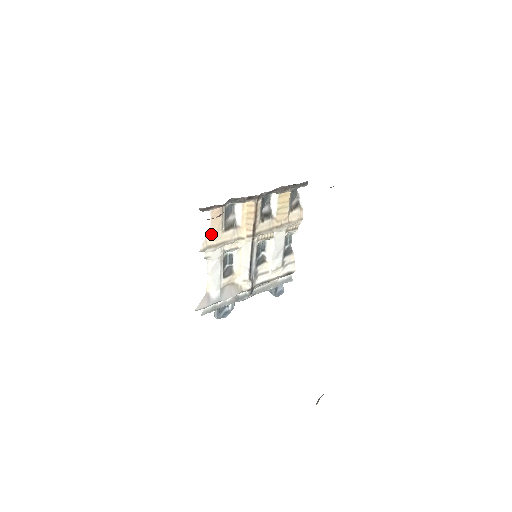
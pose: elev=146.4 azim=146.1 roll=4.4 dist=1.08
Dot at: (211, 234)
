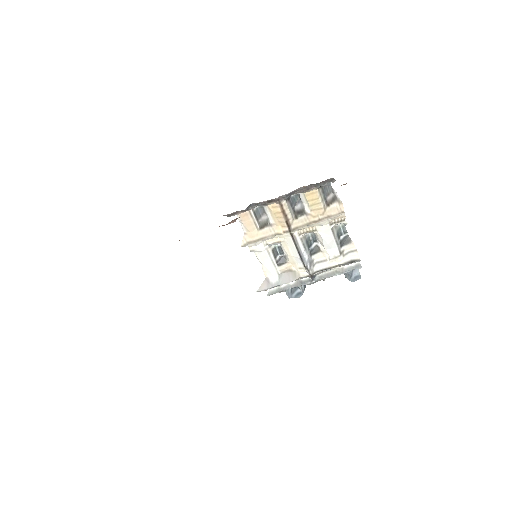
Dot at: (248, 232)
